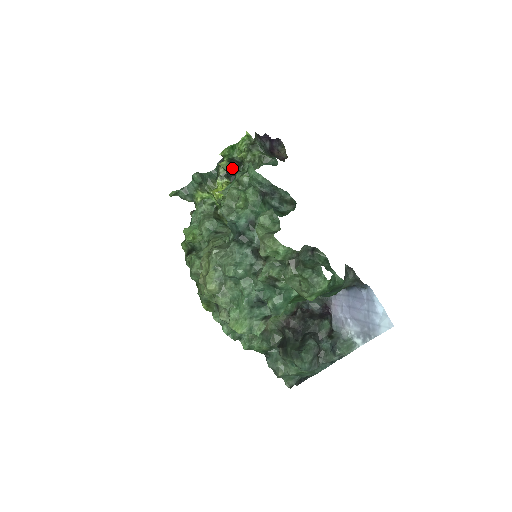
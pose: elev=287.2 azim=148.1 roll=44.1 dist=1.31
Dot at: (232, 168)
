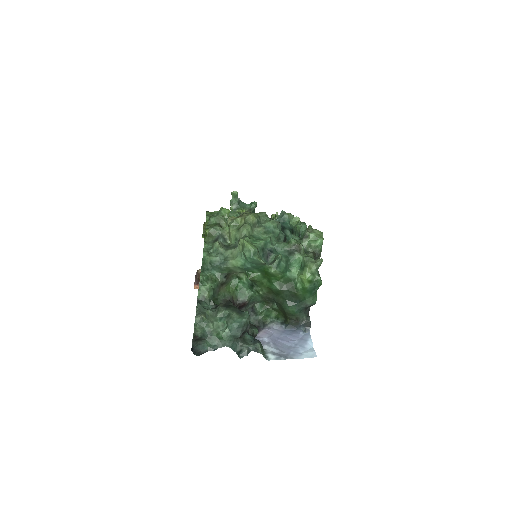
Dot at: occluded
